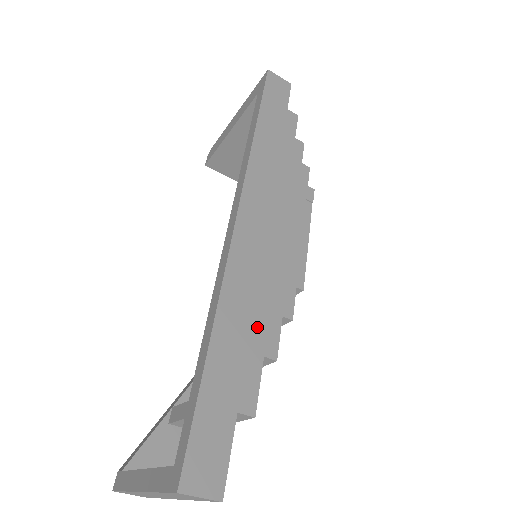
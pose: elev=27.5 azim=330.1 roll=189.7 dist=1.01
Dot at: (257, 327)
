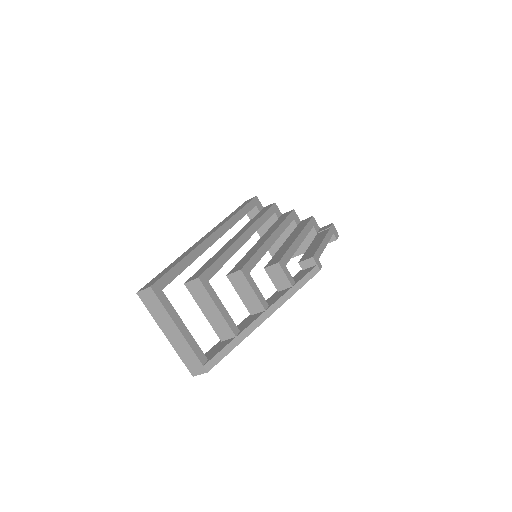
Dot at: (214, 259)
